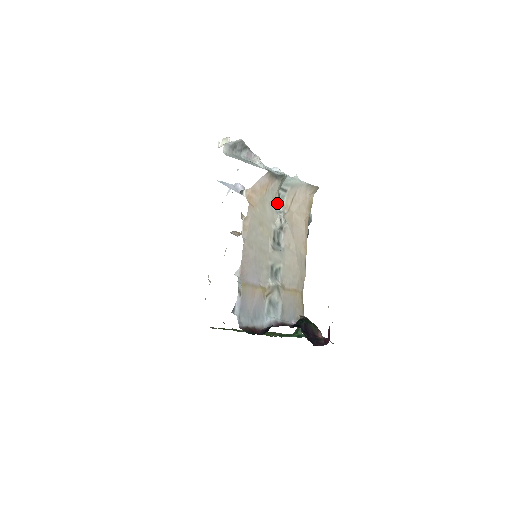
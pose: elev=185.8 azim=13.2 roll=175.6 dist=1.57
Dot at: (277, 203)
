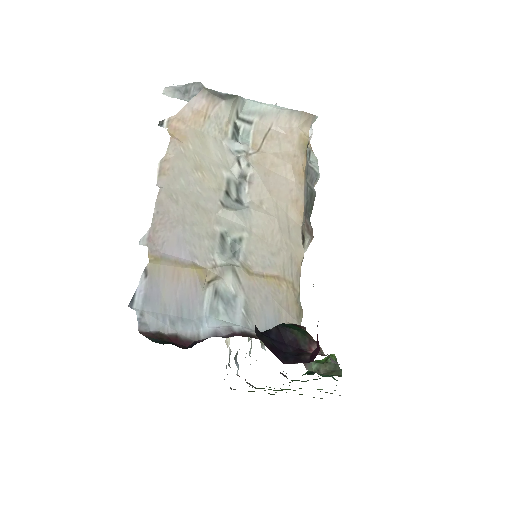
Dot at: (233, 140)
